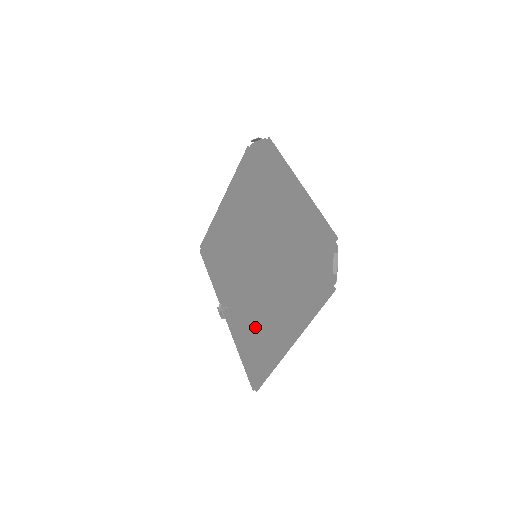
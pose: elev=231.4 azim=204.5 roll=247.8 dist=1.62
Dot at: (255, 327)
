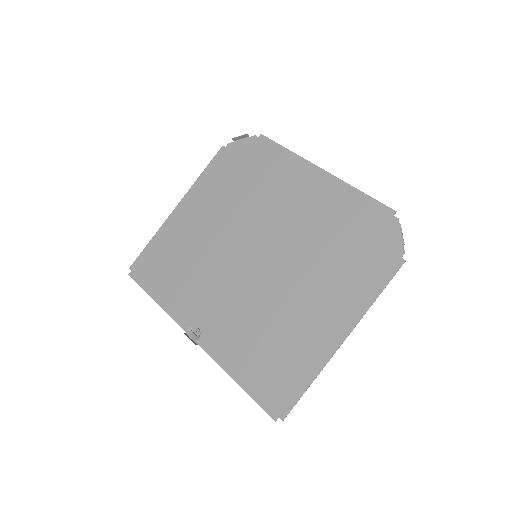
Dot at: (268, 338)
